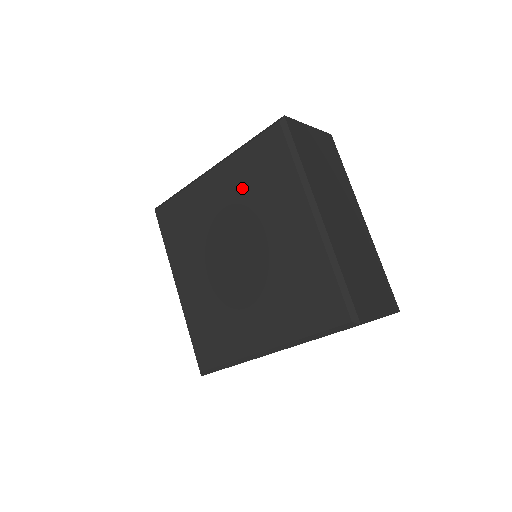
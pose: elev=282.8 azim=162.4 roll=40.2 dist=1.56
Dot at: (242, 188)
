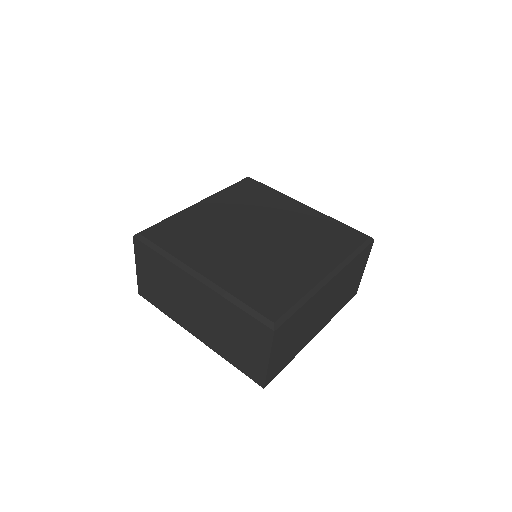
Dot at: (238, 203)
